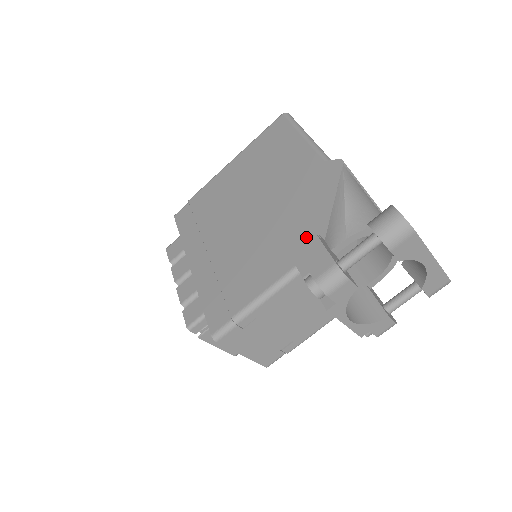
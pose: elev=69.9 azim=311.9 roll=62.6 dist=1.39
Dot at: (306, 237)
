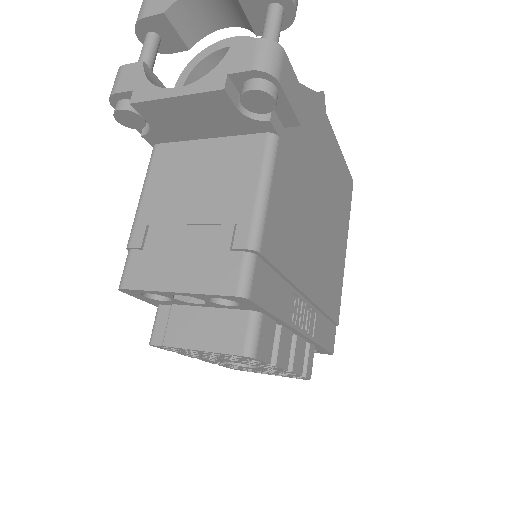
Dot at: occluded
